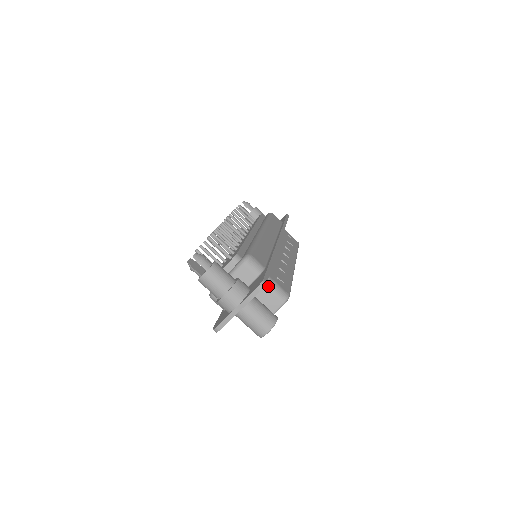
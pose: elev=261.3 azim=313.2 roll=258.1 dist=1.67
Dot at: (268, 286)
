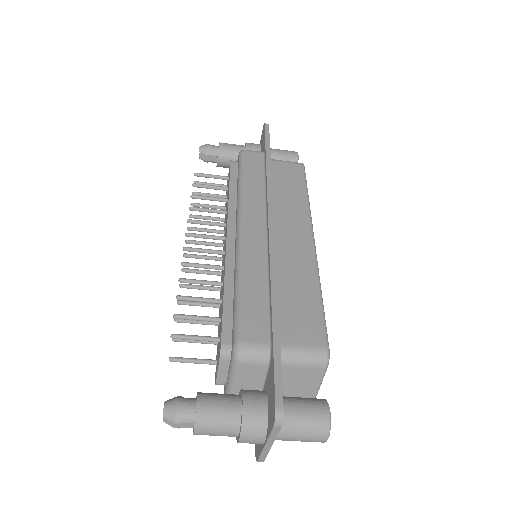
Dot at: (291, 362)
